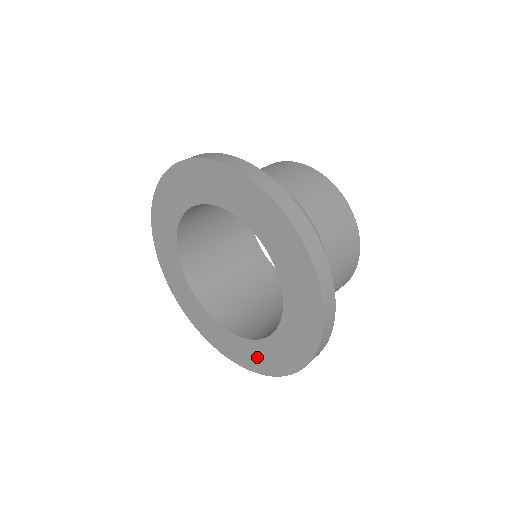
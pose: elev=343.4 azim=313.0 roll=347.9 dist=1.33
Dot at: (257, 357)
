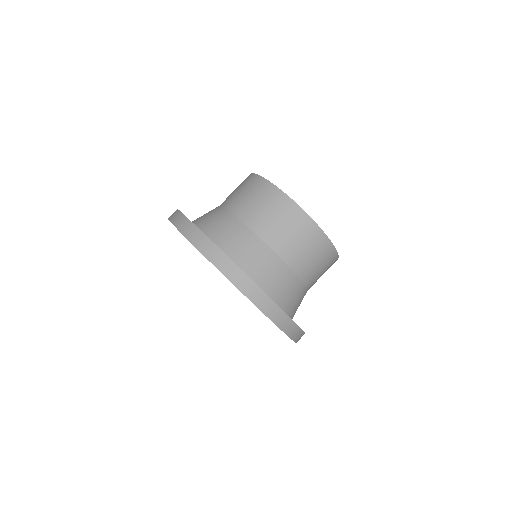
Dot at: occluded
